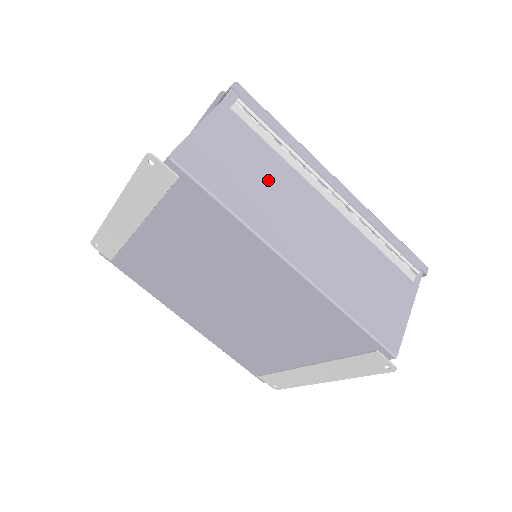
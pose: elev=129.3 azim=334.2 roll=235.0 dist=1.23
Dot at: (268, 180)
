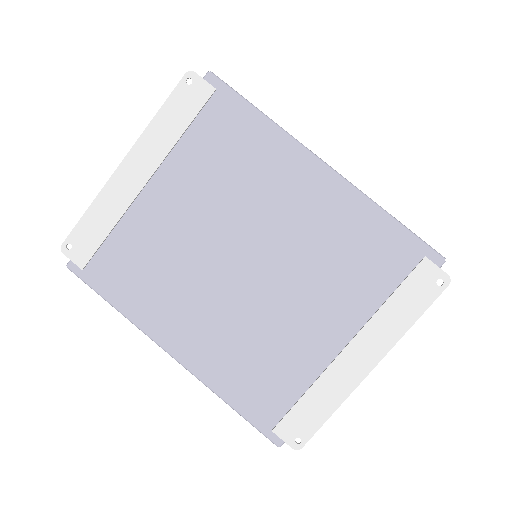
Dot at: occluded
